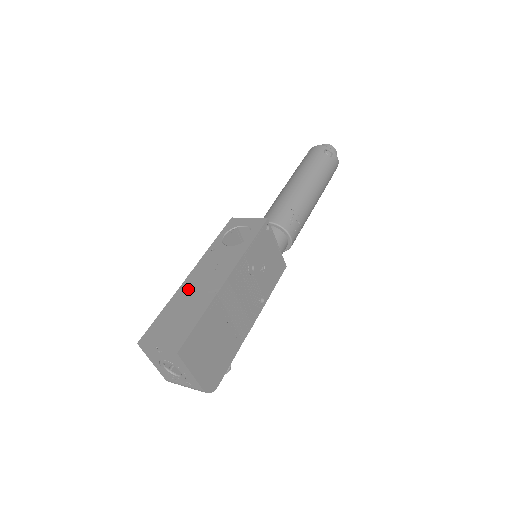
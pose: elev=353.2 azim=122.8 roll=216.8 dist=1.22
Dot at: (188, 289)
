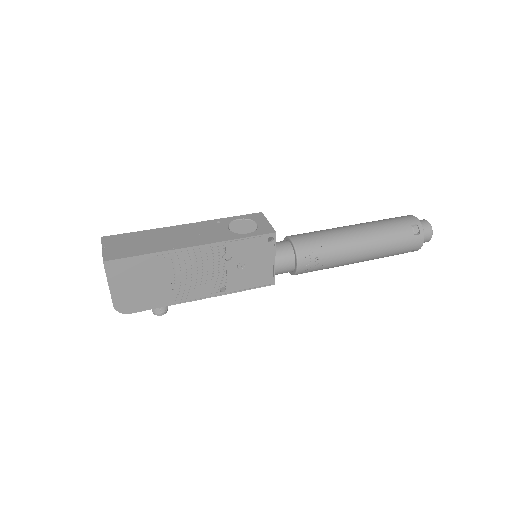
Dot at: (168, 232)
